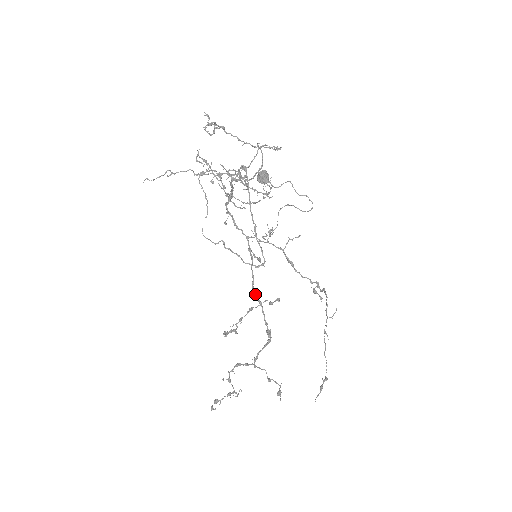
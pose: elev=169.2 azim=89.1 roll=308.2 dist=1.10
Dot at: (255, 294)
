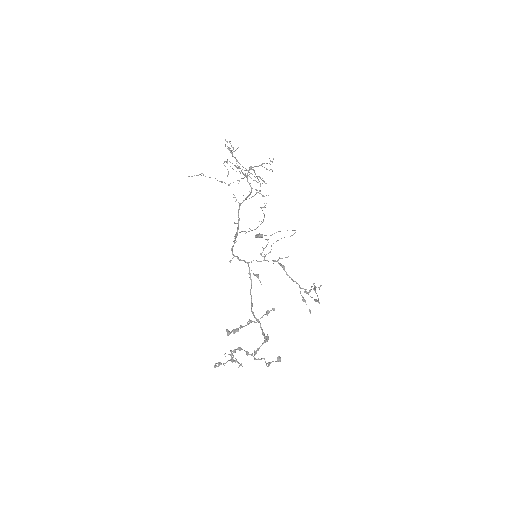
Dot at: (253, 315)
